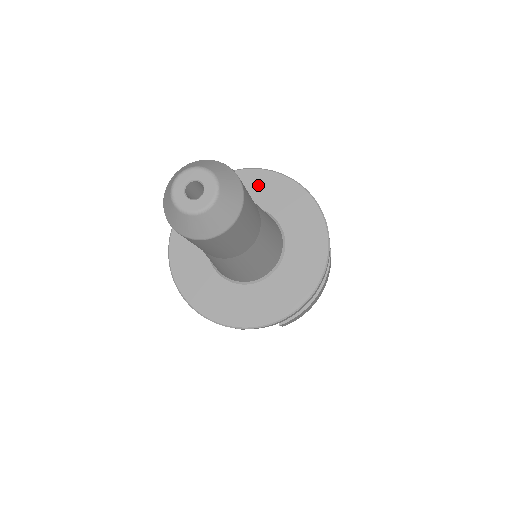
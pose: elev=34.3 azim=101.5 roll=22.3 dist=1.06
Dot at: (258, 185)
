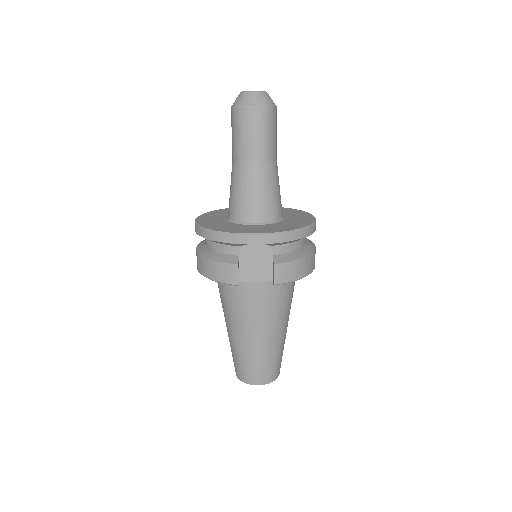
Dot at: occluded
